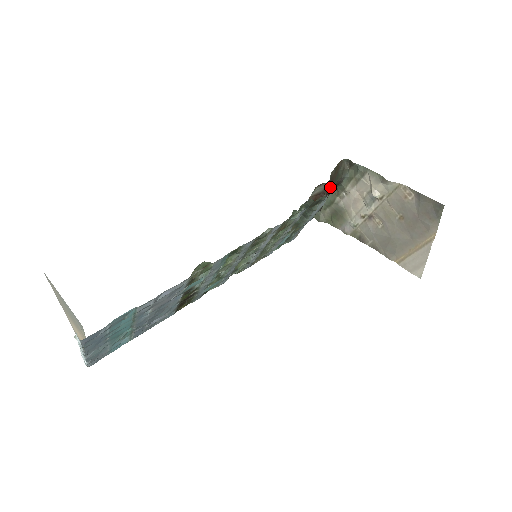
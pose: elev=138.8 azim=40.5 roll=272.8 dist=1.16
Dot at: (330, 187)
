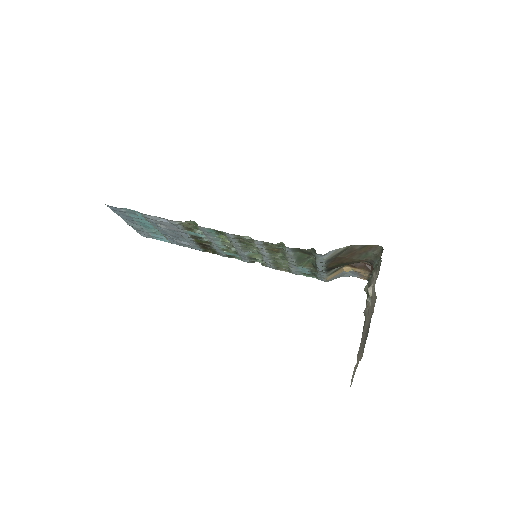
Dot at: (347, 256)
